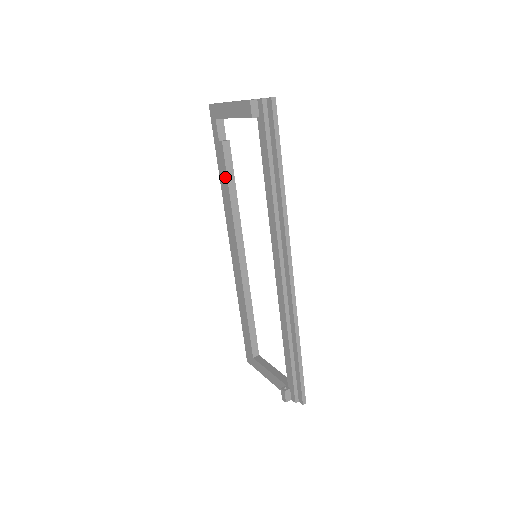
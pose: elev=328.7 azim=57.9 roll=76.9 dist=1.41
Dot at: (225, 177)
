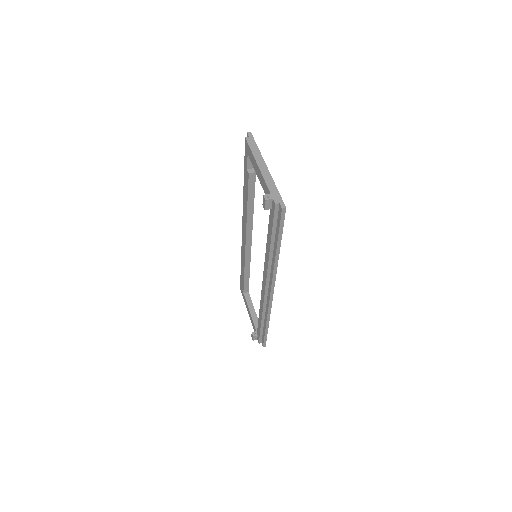
Dot at: (246, 194)
